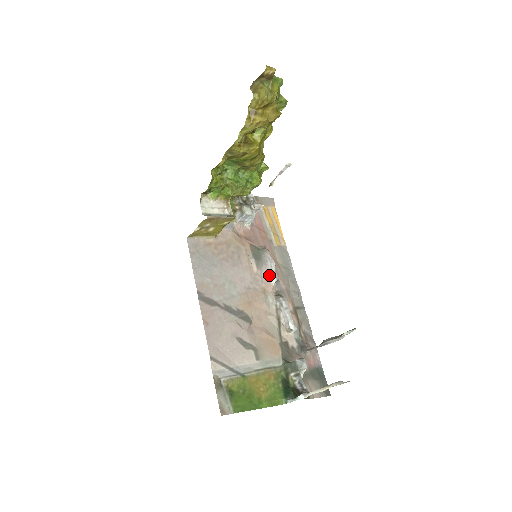
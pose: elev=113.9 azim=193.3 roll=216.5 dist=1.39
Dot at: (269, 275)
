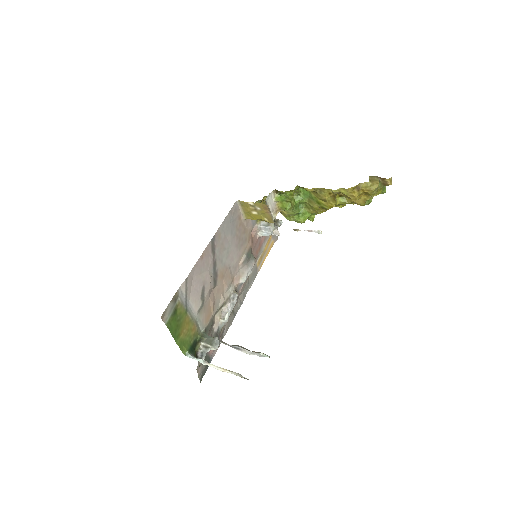
Dot at: (244, 275)
